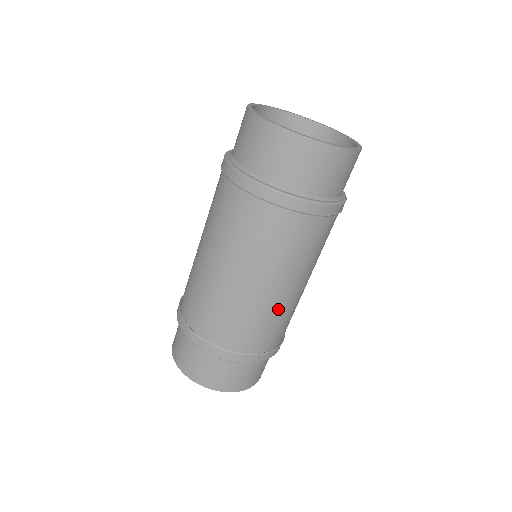
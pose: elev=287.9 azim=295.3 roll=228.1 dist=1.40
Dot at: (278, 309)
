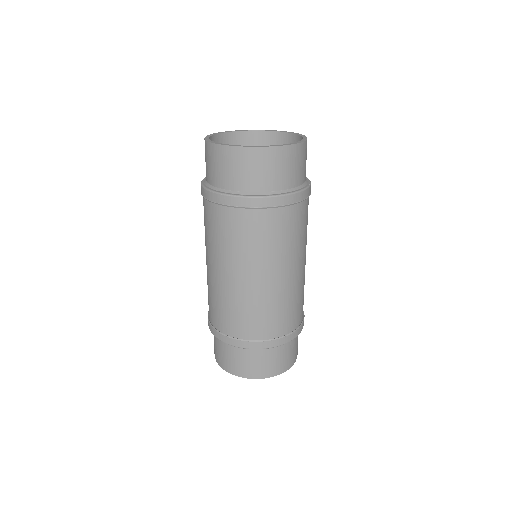
Dot at: (295, 289)
